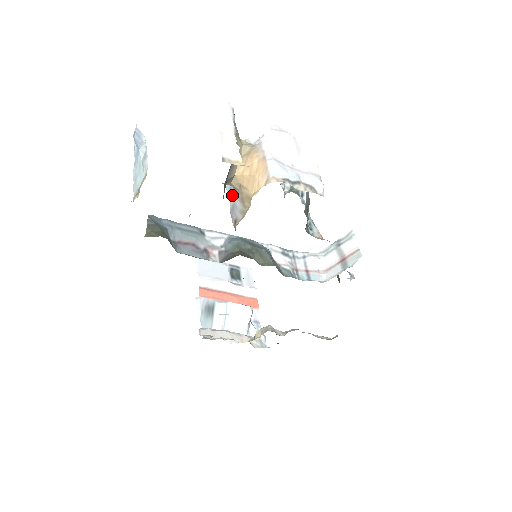
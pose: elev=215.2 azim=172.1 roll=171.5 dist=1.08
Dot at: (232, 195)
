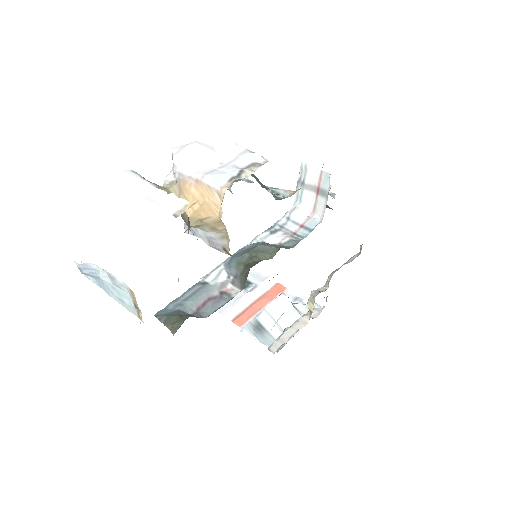
Dot at: (198, 233)
